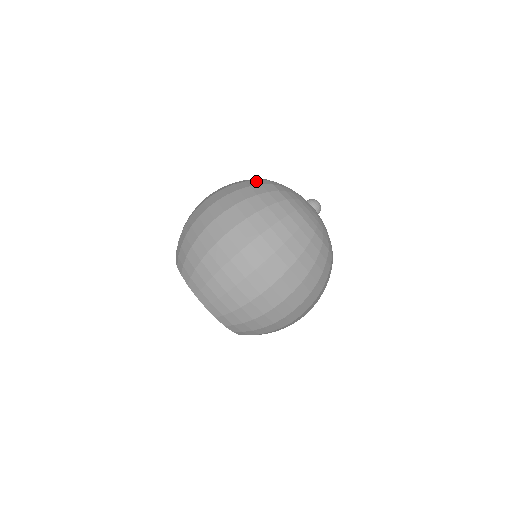
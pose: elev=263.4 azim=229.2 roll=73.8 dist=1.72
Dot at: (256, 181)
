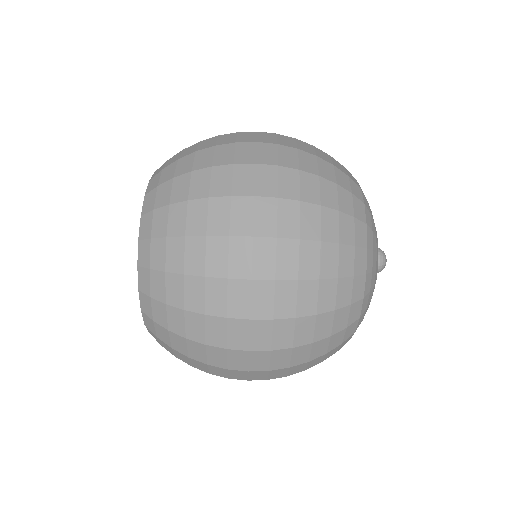
Dot at: (351, 198)
